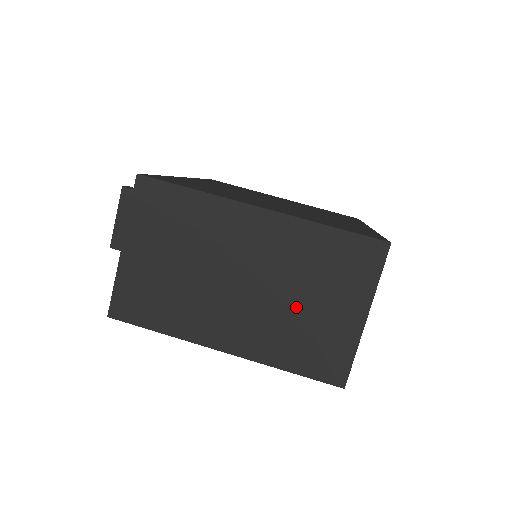
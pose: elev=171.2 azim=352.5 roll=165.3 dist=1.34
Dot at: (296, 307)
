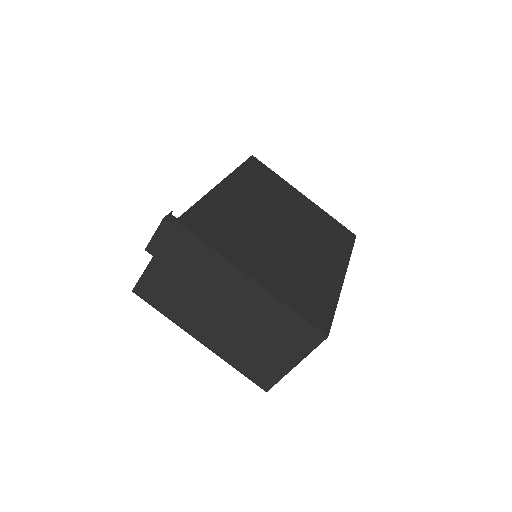
Dot at: (254, 341)
